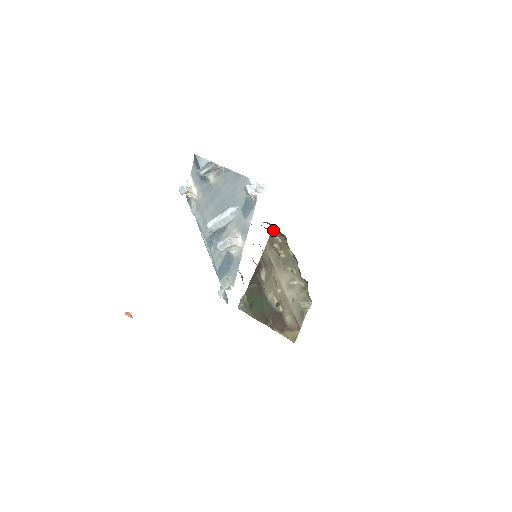
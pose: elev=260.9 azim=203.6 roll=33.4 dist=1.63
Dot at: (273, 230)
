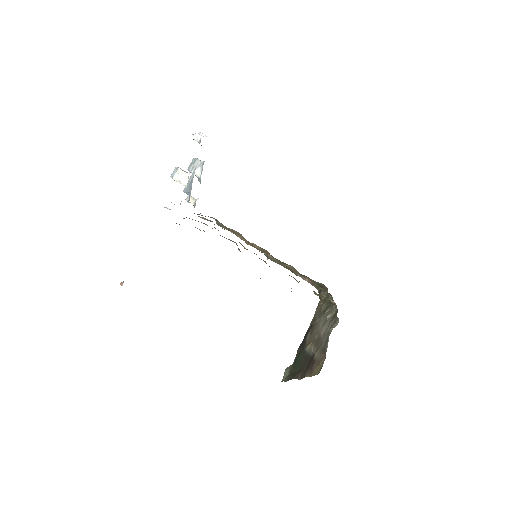
Dot at: (320, 292)
